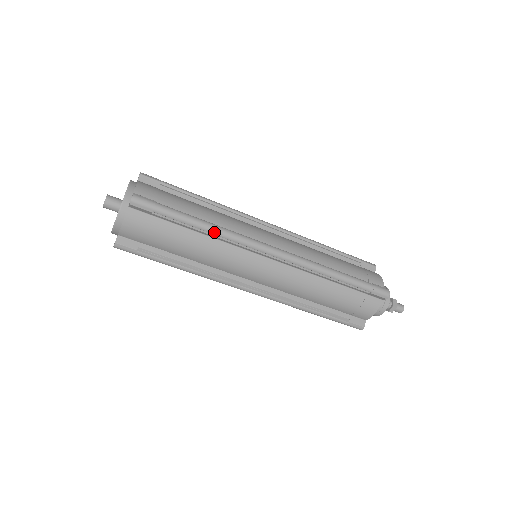
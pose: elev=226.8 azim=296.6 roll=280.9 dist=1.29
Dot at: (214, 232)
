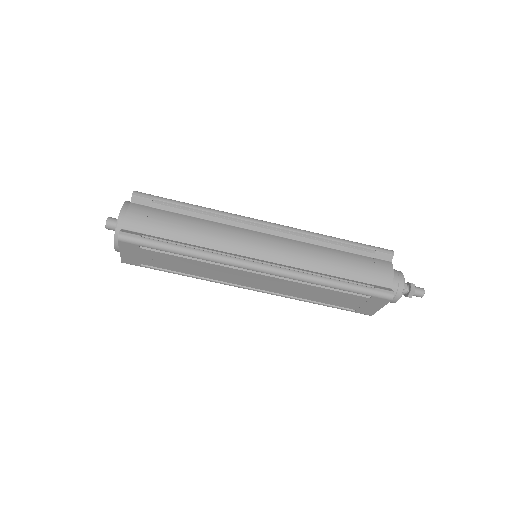
Dot at: (210, 210)
